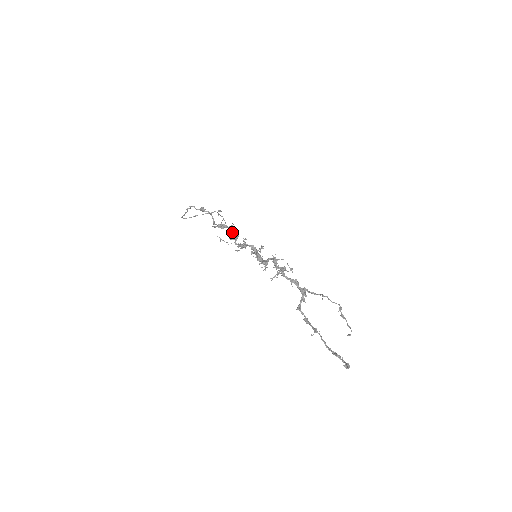
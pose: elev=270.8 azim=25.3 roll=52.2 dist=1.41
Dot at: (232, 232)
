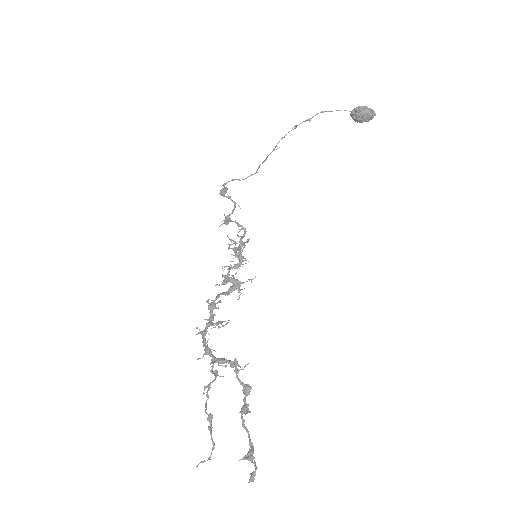
Dot at: (355, 117)
